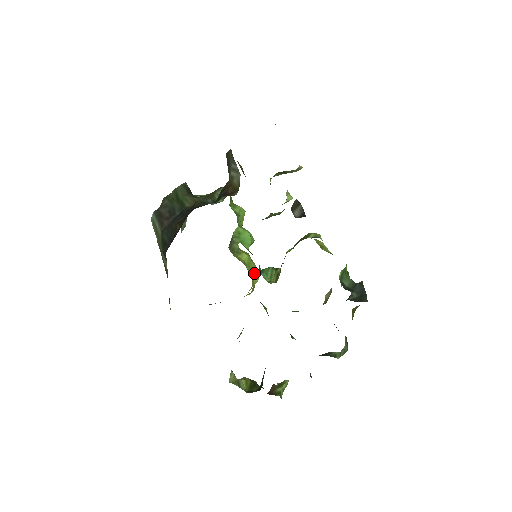
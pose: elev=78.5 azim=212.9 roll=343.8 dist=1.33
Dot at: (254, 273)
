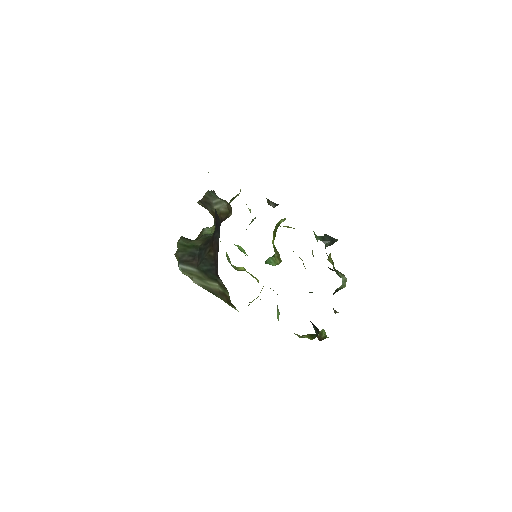
Dot at: (254, 277)
